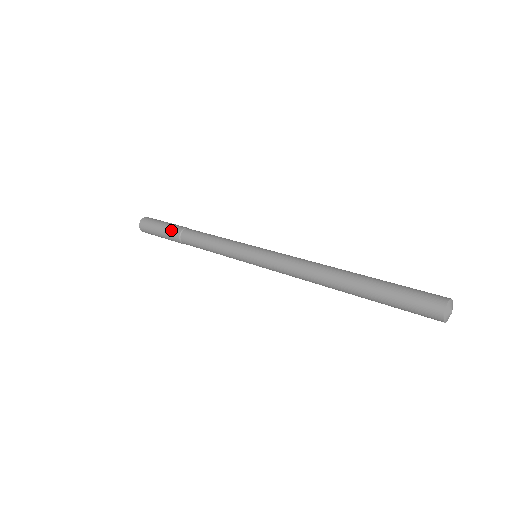
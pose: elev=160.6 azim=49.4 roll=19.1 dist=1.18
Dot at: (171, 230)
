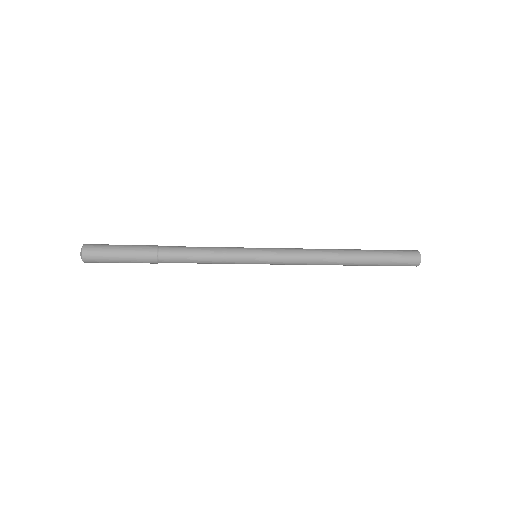
Dot at: (143, 245)
